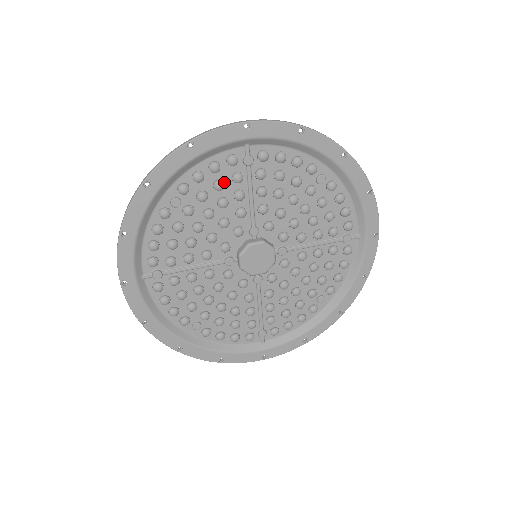
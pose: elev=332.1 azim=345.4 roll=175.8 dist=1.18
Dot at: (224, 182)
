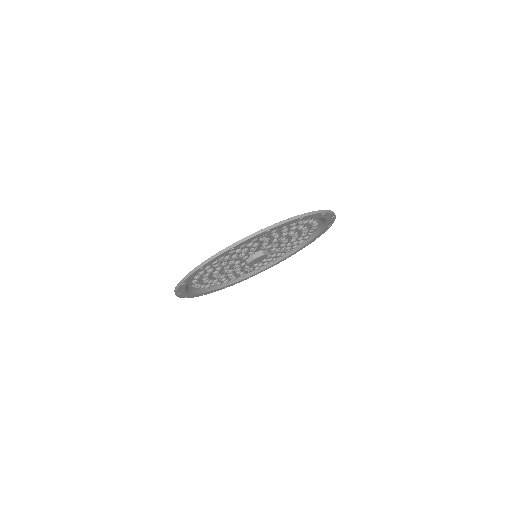
Dot at: (287, 229)
